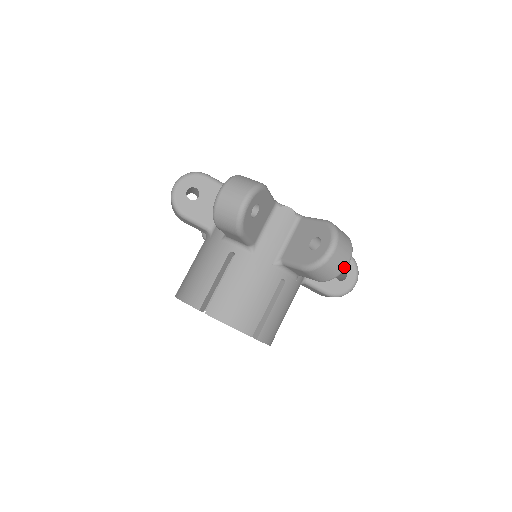
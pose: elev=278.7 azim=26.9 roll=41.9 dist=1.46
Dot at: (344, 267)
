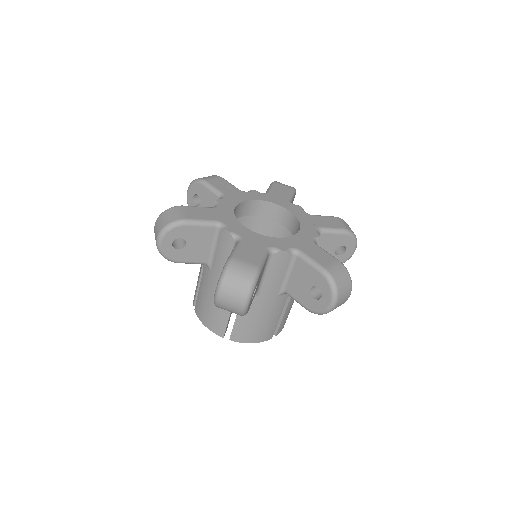
Dot at: occluded
